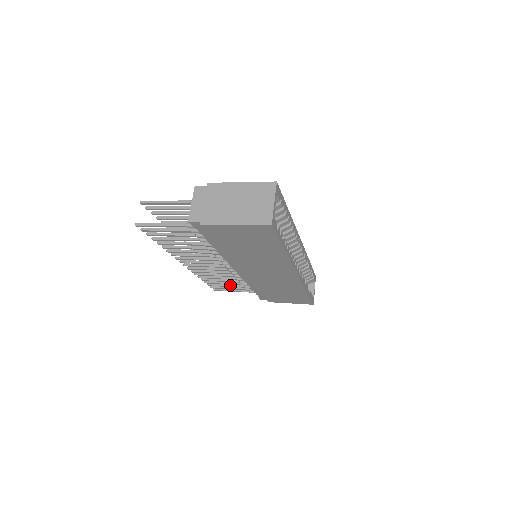
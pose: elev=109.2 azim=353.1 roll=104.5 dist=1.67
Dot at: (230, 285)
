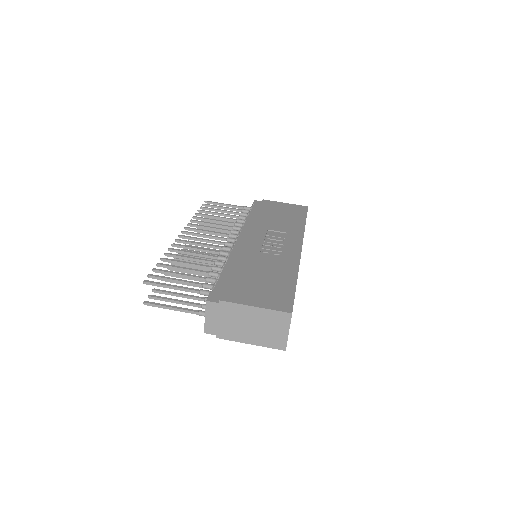
Dot at: (223, 228)
